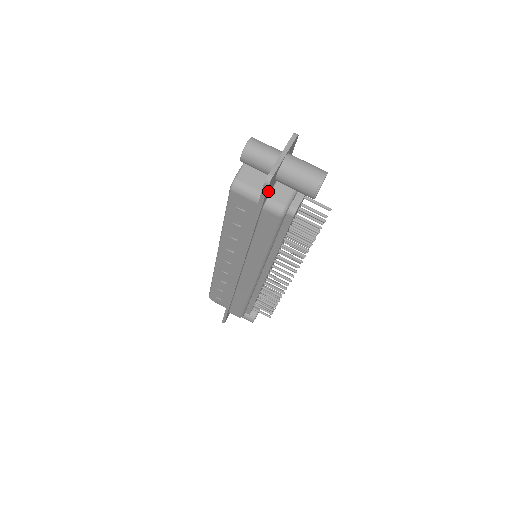
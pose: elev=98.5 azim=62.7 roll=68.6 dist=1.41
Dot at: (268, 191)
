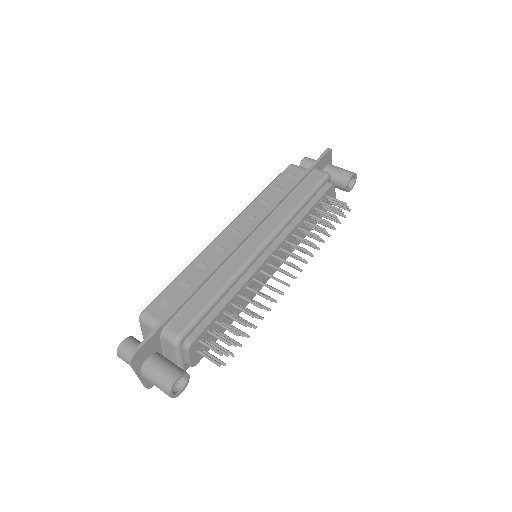
Dot at: (323, 162)
